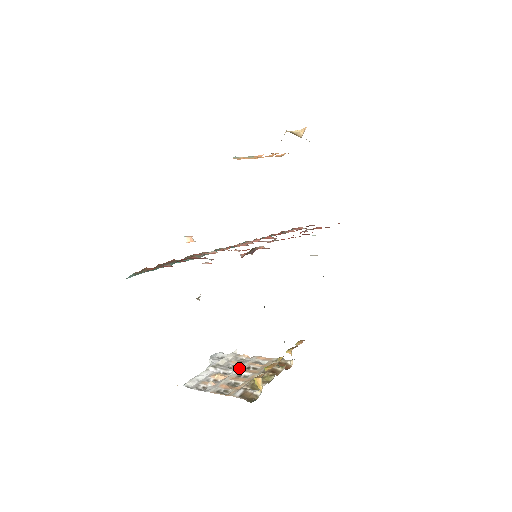
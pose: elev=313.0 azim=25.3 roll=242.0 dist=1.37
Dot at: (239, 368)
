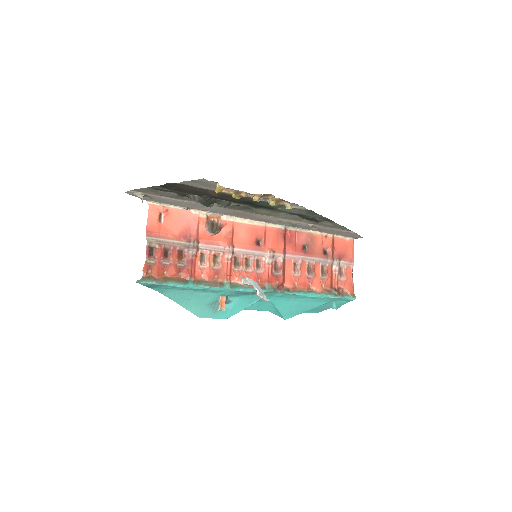
Dot at: occluded
